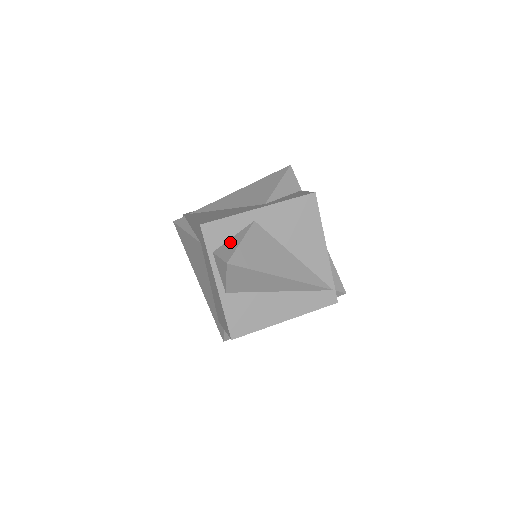
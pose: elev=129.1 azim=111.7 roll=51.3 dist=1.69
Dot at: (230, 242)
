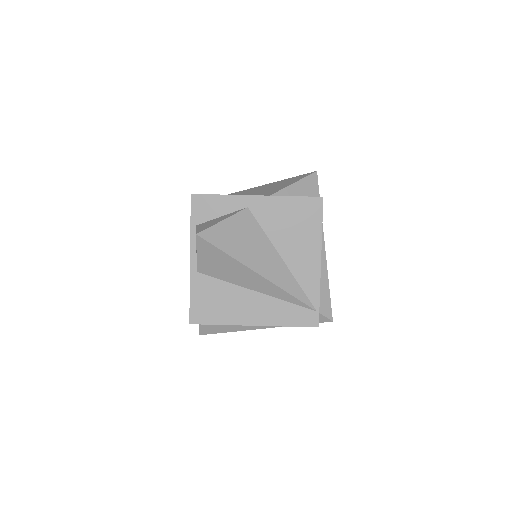
Dot at: (215, 220)
